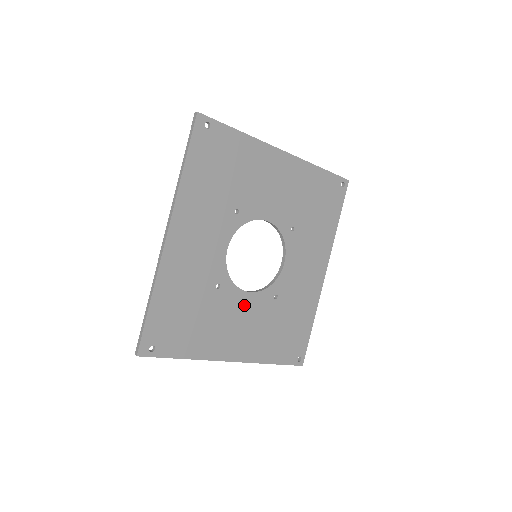
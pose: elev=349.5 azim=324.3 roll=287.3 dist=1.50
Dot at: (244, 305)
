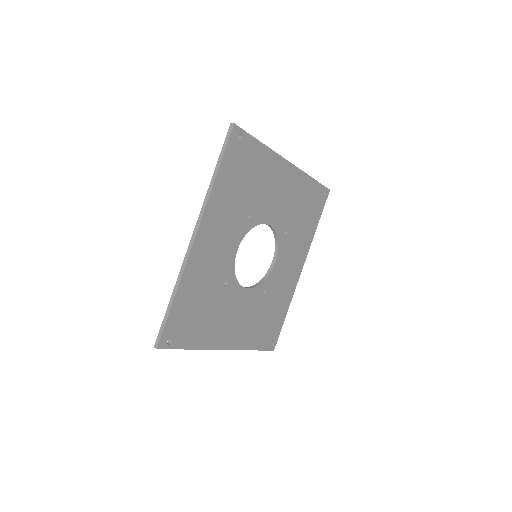
Dot at: (242, 300)
